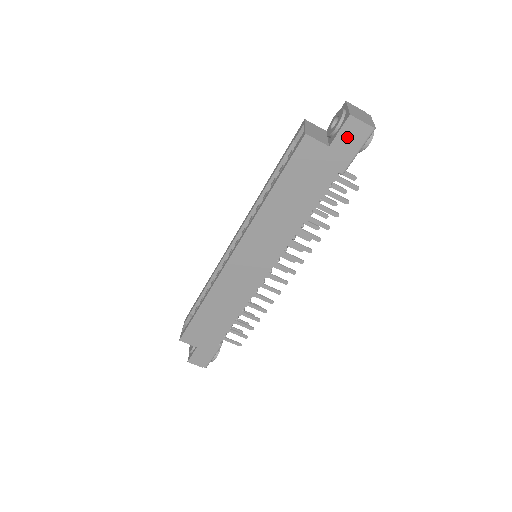
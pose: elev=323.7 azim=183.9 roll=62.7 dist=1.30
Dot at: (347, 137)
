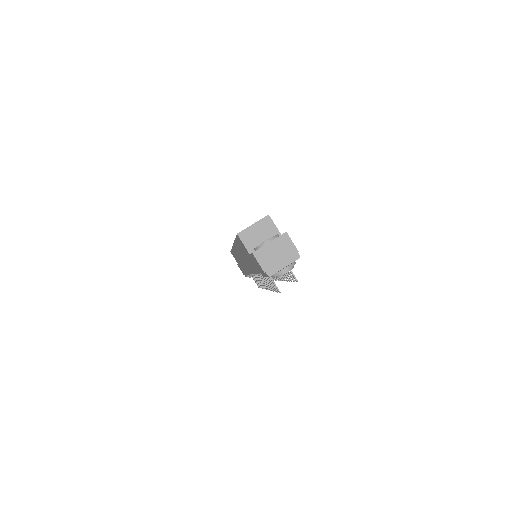
Dot at: (256, 262)
